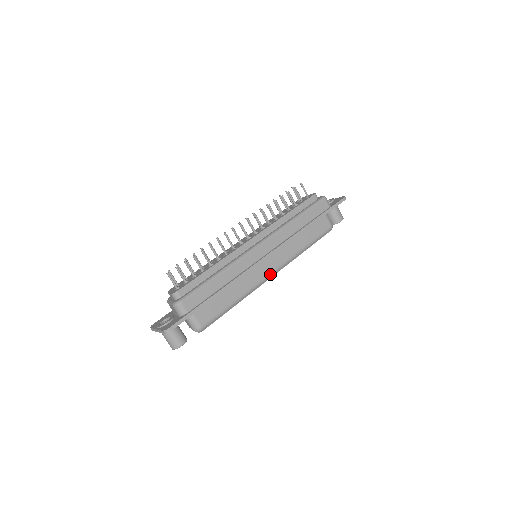
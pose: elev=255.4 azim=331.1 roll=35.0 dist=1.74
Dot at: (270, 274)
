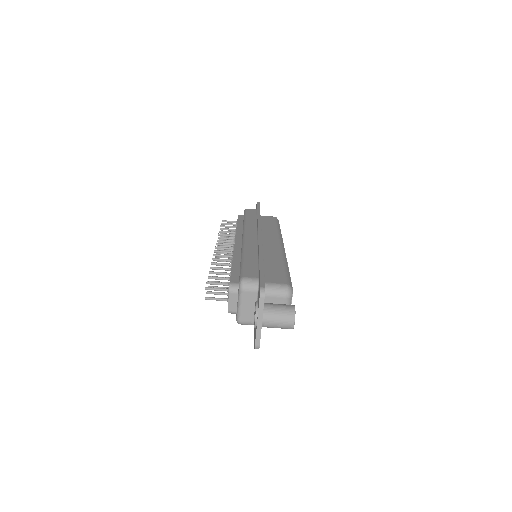
Dot at: (280, 245)
